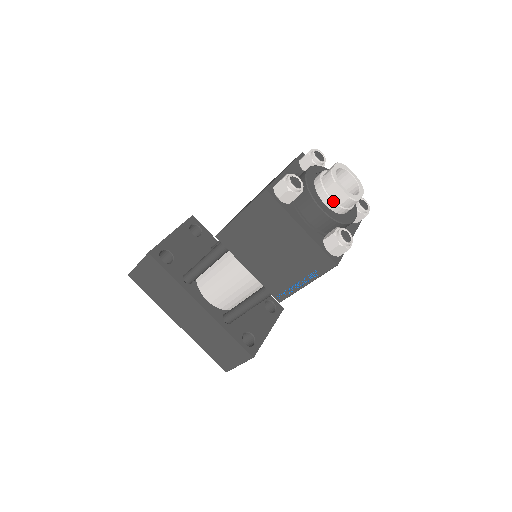
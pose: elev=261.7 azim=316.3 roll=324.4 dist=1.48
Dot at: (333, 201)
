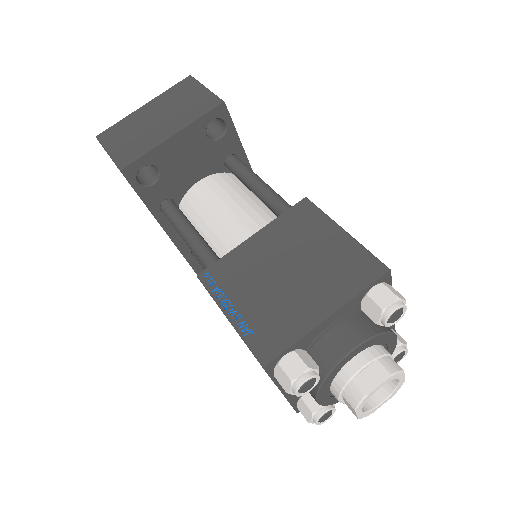
Dot at: (340, 402)
